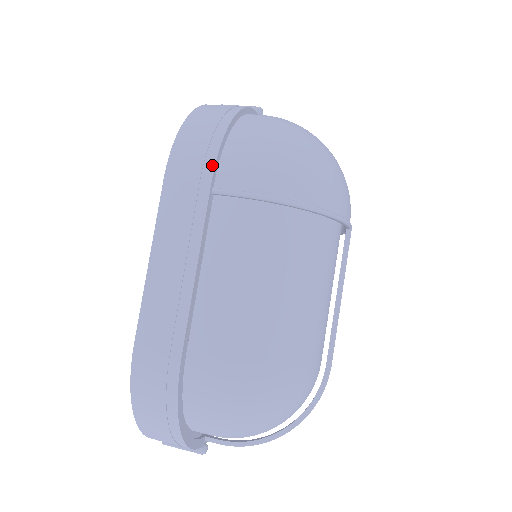
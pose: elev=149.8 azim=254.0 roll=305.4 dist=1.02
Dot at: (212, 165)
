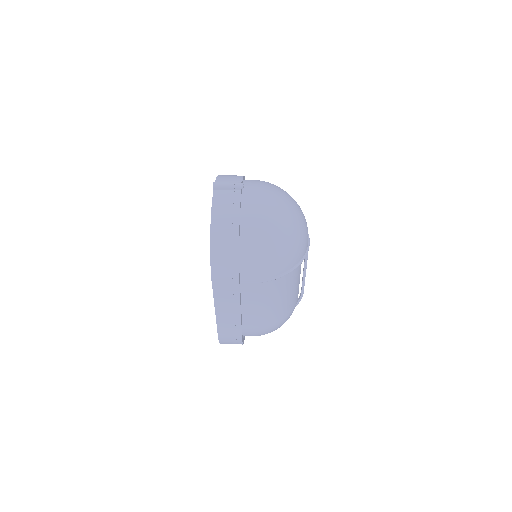
Dot at: (237, 275)
